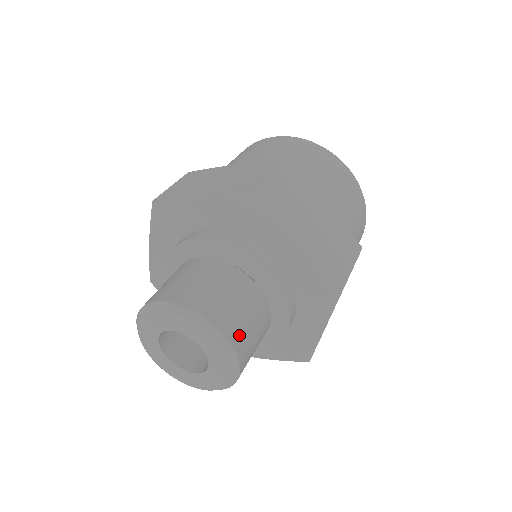
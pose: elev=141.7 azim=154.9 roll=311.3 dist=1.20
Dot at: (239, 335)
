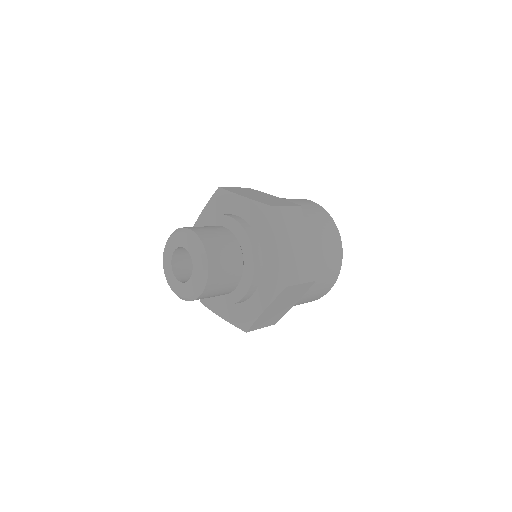
Dot at: (216, 270)
